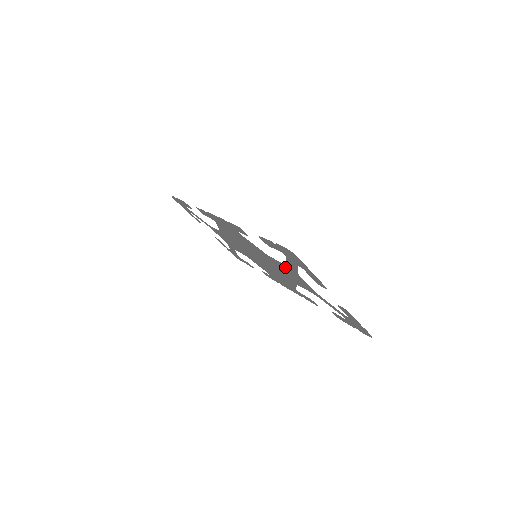
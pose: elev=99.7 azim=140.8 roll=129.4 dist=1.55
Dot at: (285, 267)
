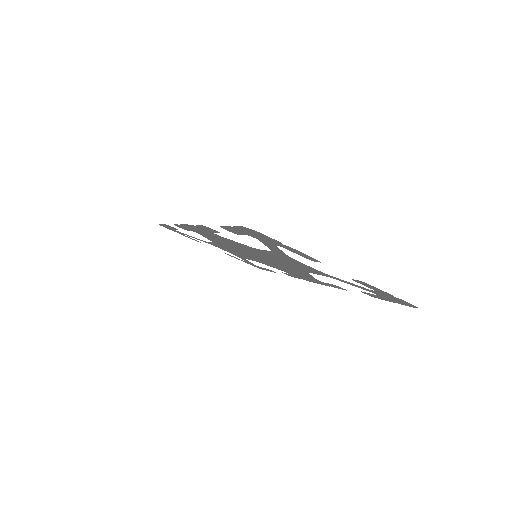
Dot at: (277, 255)
